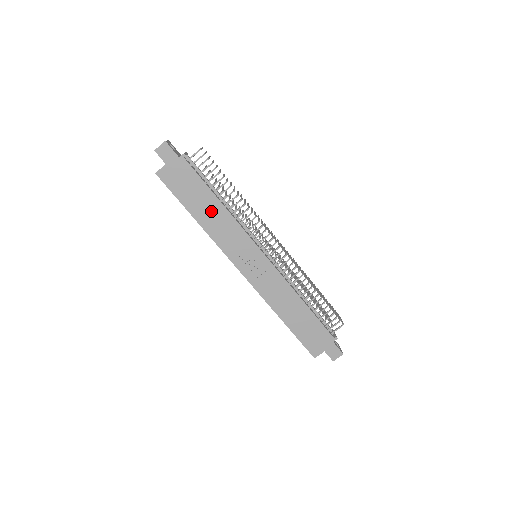
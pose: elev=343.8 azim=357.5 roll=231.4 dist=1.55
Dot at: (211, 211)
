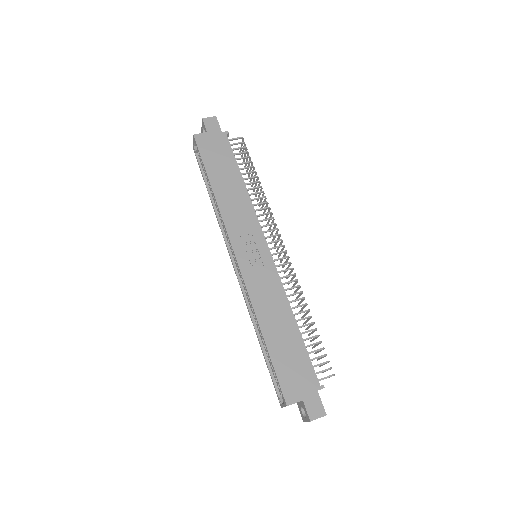
Dot at: (231, 186)
